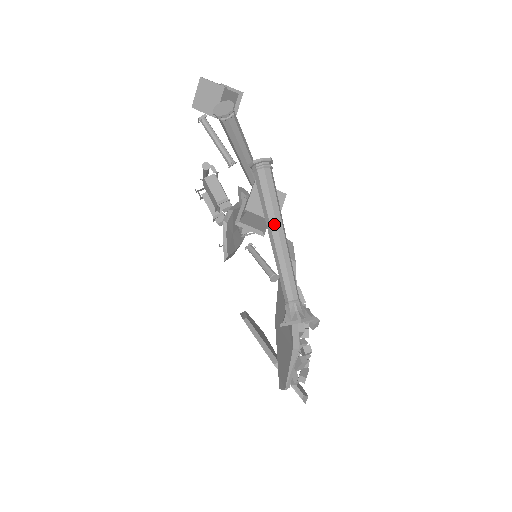
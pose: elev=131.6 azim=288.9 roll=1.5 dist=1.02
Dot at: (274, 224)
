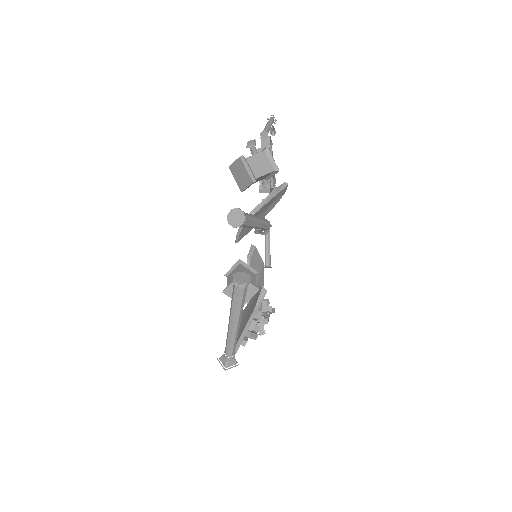
Dot at: (233, 318)
